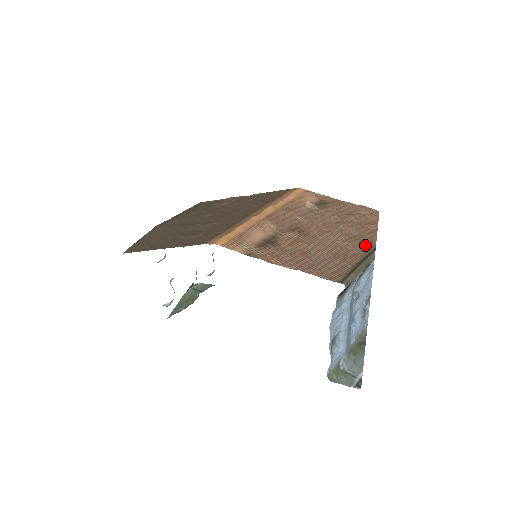
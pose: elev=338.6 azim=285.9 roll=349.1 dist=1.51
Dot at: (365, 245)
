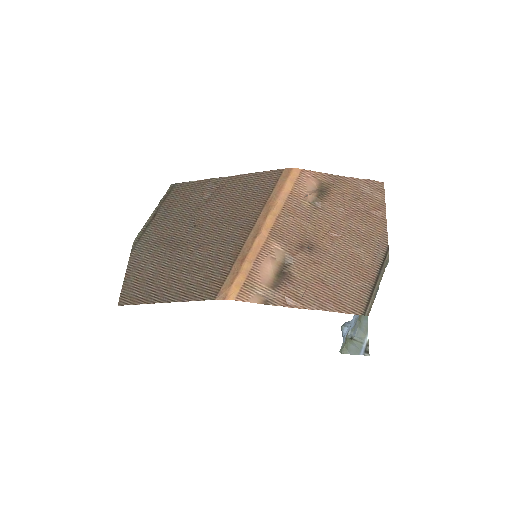
Dot at: (378, 246)
